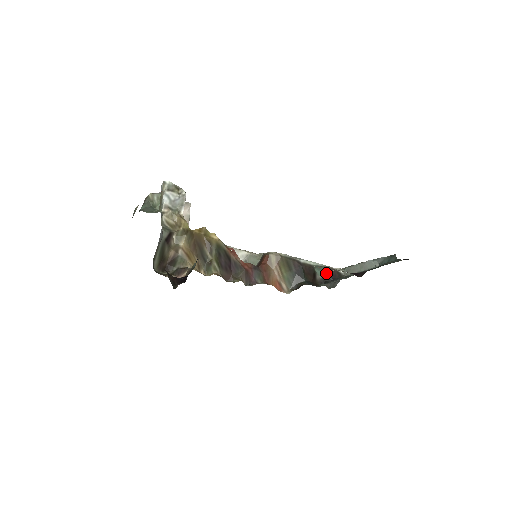
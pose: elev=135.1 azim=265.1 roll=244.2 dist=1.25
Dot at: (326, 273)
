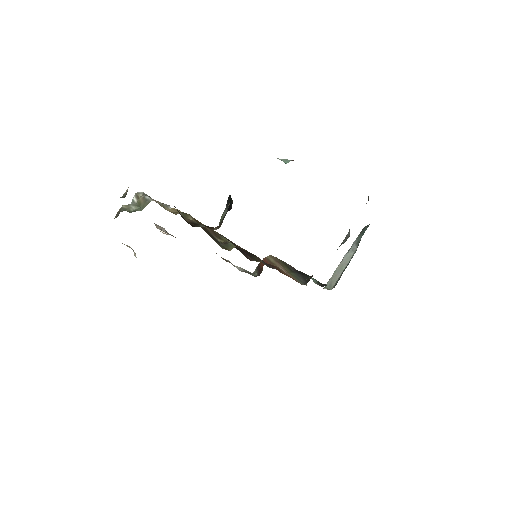
Dot at: (317, 281)
